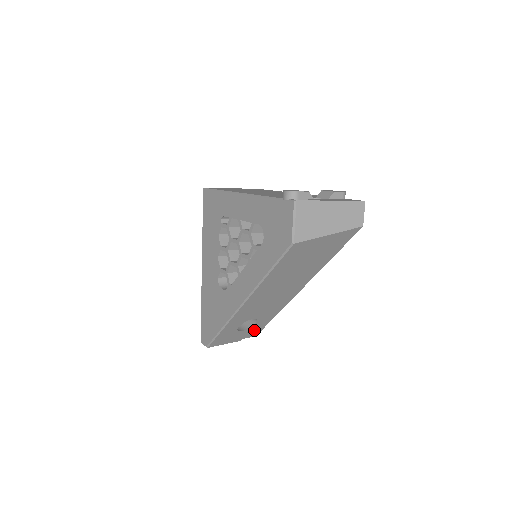
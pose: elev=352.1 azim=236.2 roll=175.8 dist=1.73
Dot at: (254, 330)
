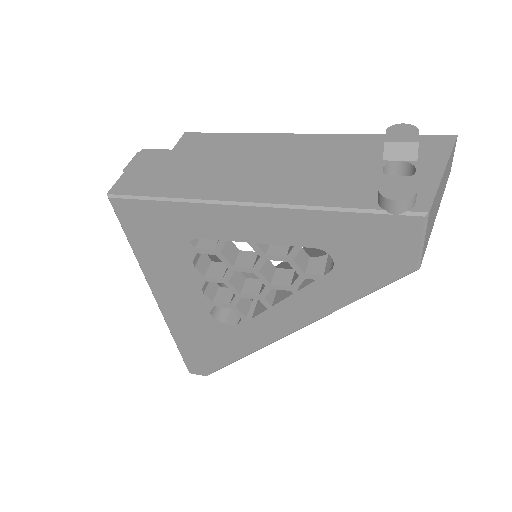
Dot at: occluded
